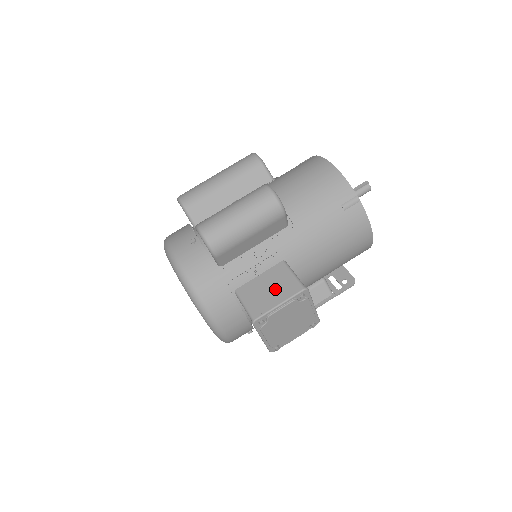
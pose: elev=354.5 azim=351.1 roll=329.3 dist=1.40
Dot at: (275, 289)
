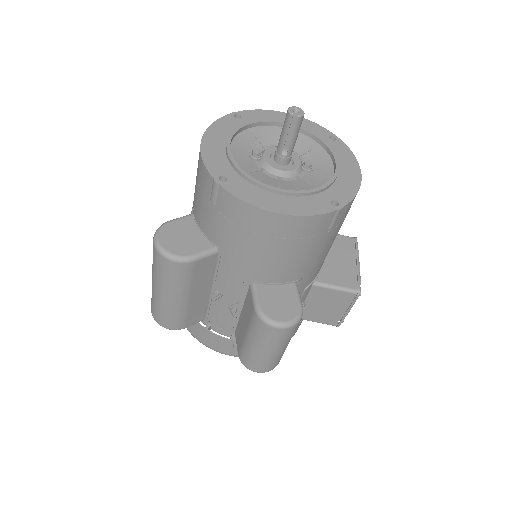
Dot at: (331, 305)
